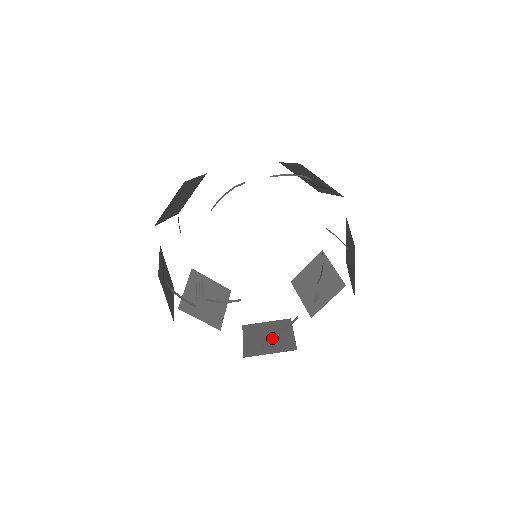
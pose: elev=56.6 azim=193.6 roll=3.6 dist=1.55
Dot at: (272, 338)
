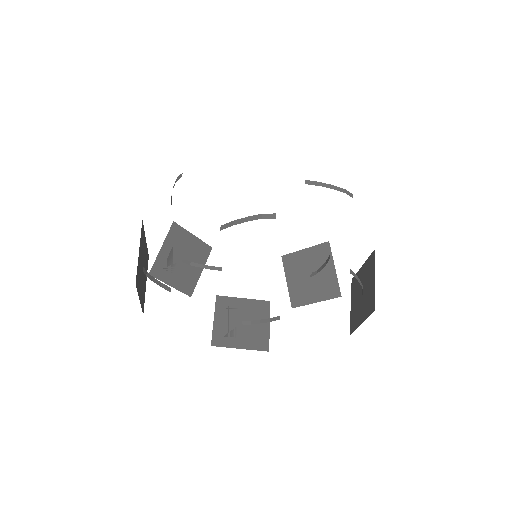
Dot at: (246, 326)
